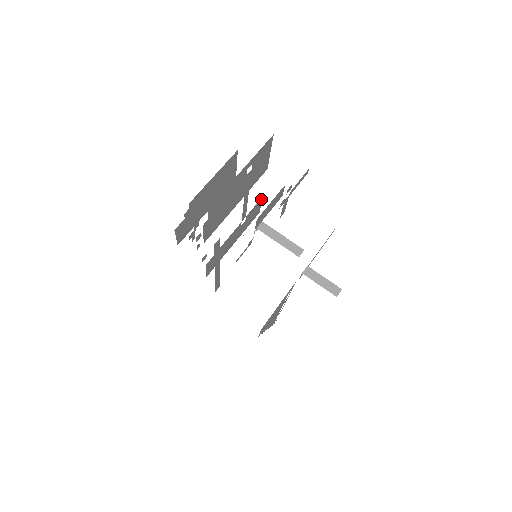
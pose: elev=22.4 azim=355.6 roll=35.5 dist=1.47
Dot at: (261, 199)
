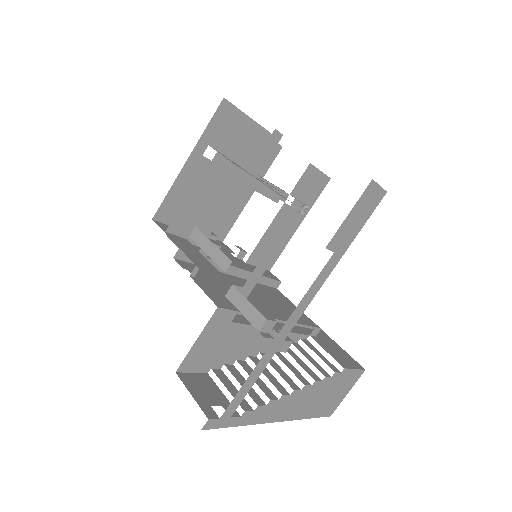
Dot at: (311, 165)
